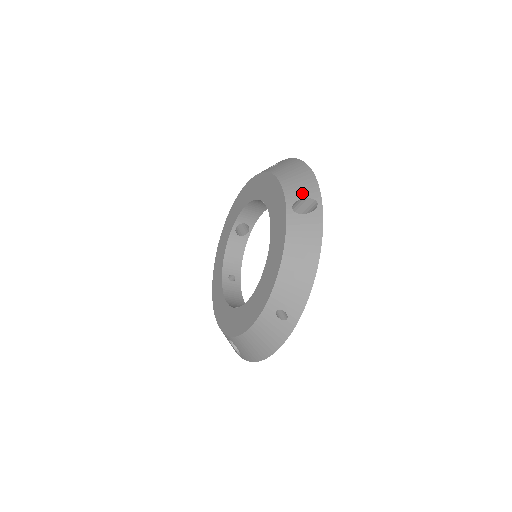
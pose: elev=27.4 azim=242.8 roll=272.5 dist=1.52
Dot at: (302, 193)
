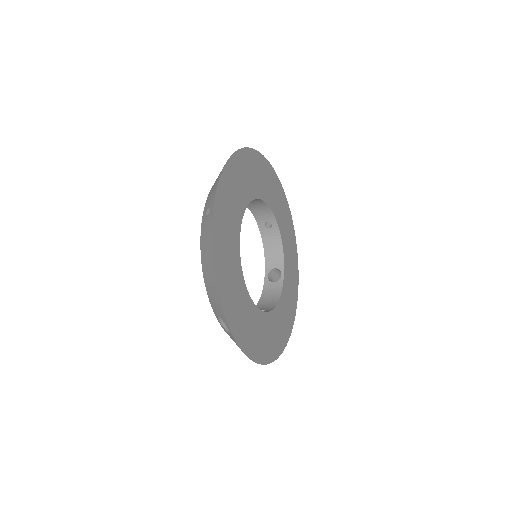
Dot at: (217, 311)
